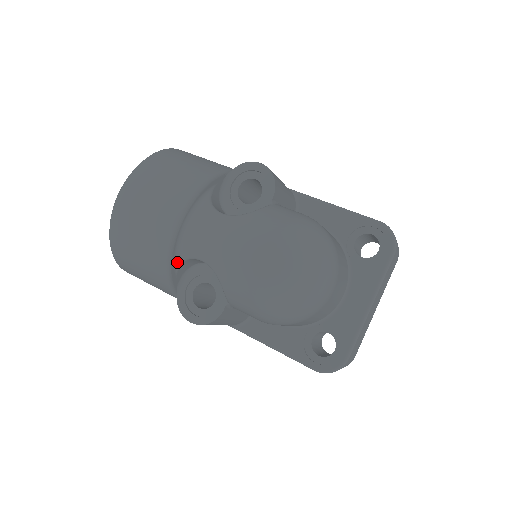
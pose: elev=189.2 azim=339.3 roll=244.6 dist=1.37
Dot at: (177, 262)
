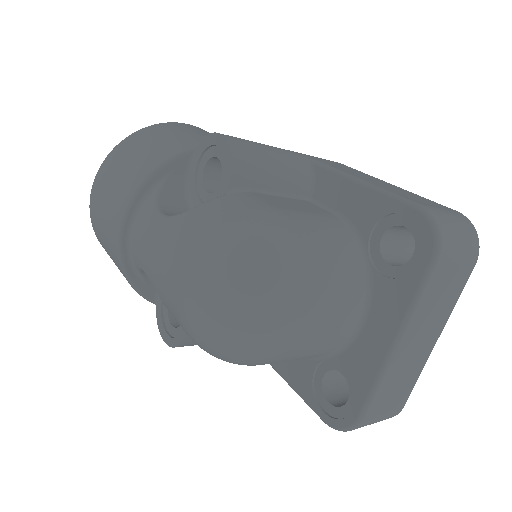
Dot at: (137, 271)
